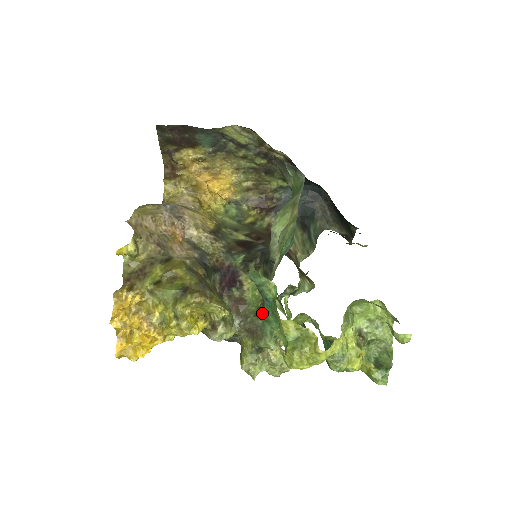
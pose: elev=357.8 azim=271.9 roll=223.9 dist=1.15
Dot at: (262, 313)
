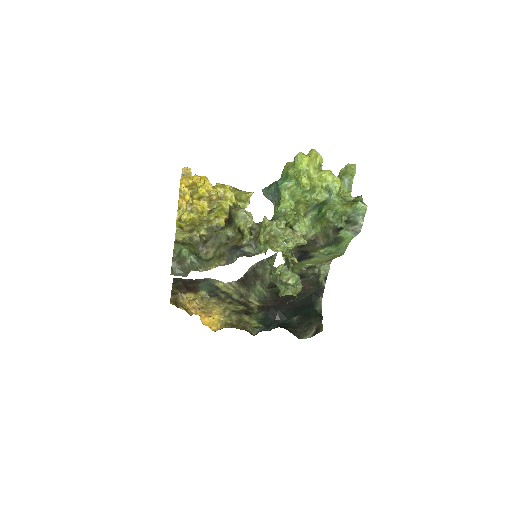
Dot at: occluded
